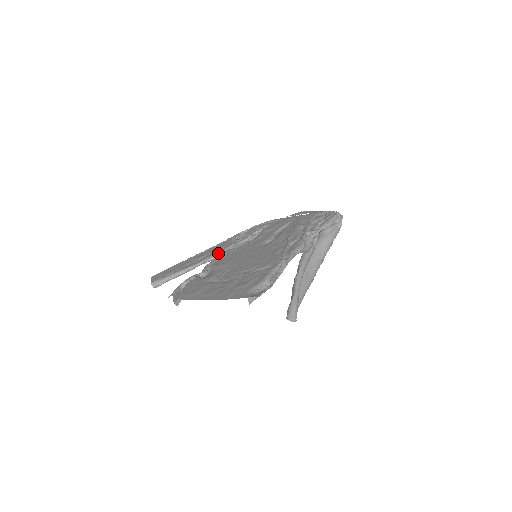
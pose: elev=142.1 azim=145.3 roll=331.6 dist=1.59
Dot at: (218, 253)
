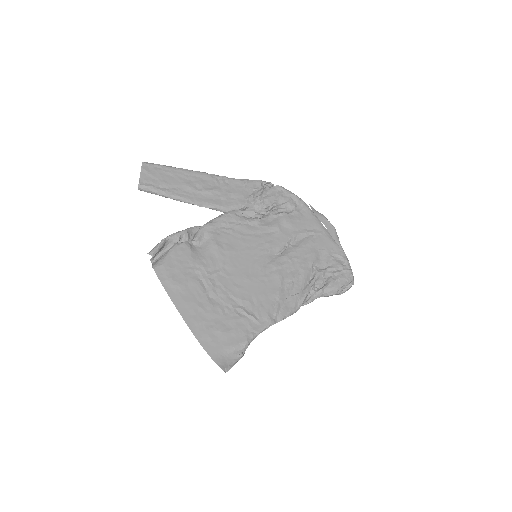
Dot at: (226, 208)
